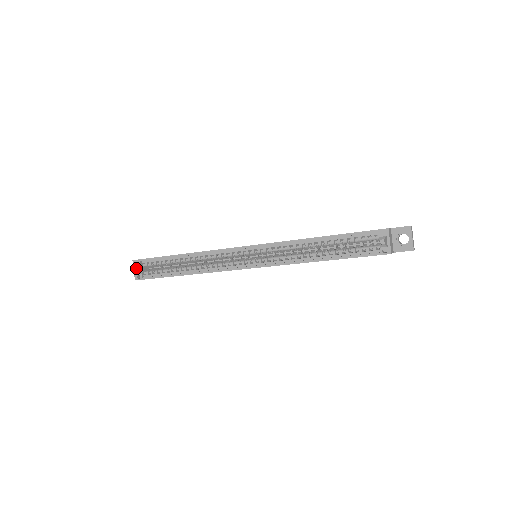
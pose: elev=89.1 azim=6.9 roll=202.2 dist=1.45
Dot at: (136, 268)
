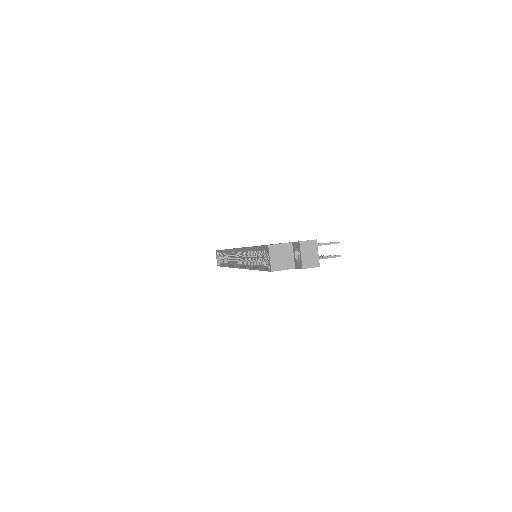
Dot at: (217, 257)
